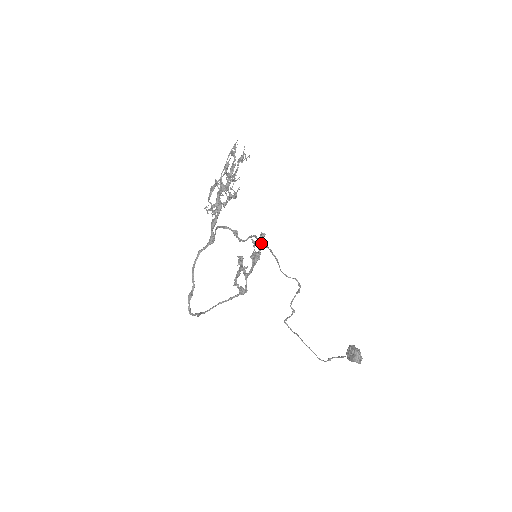
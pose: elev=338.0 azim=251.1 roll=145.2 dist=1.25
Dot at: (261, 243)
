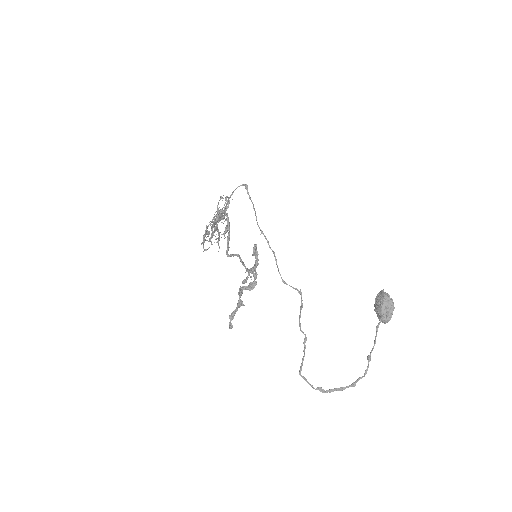
Dot at: (260, 229)
